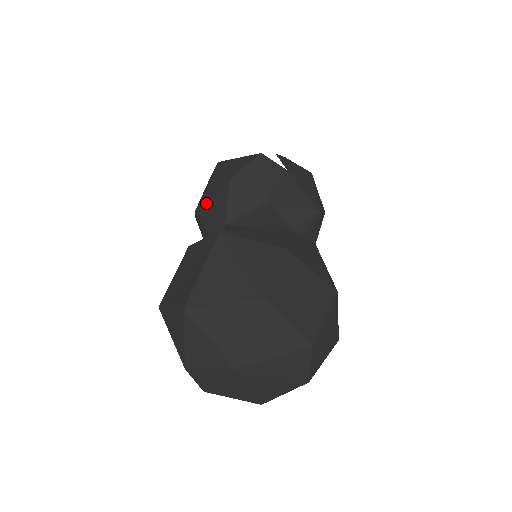
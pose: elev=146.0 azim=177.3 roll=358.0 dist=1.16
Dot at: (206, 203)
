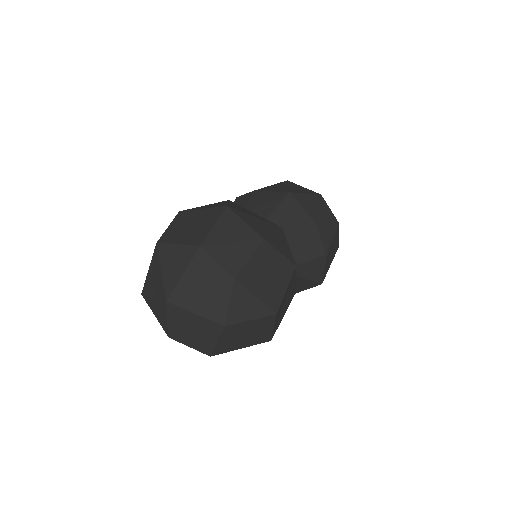
Dot at: occluded
